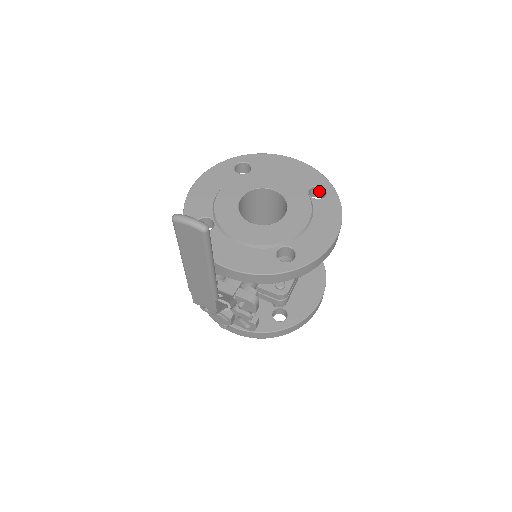
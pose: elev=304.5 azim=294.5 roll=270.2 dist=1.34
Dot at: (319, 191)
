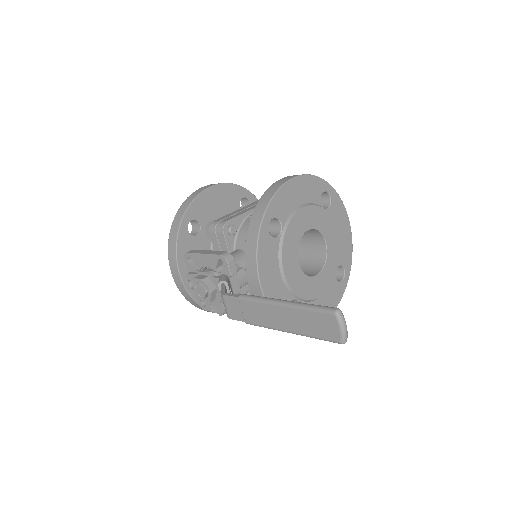
Dot at: (339, 270)
